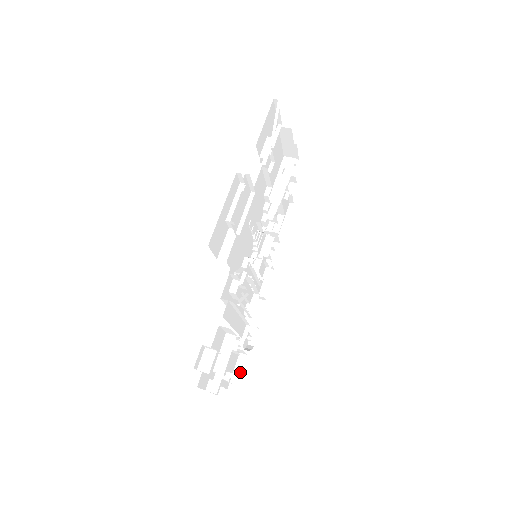
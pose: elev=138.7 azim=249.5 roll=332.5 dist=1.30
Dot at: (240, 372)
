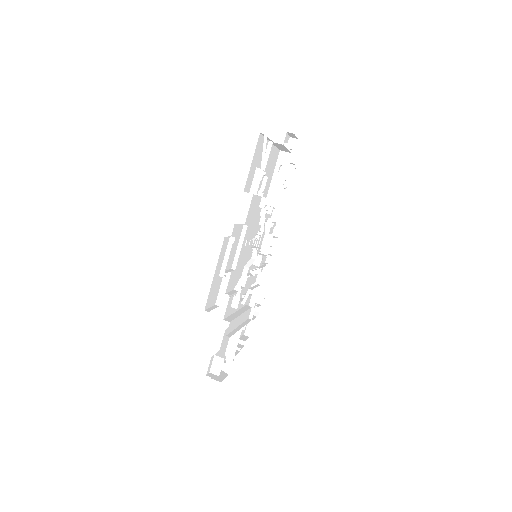
Dot at: (251, 332)
